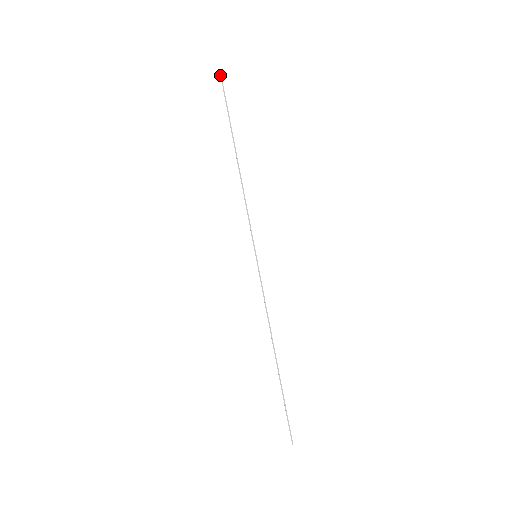
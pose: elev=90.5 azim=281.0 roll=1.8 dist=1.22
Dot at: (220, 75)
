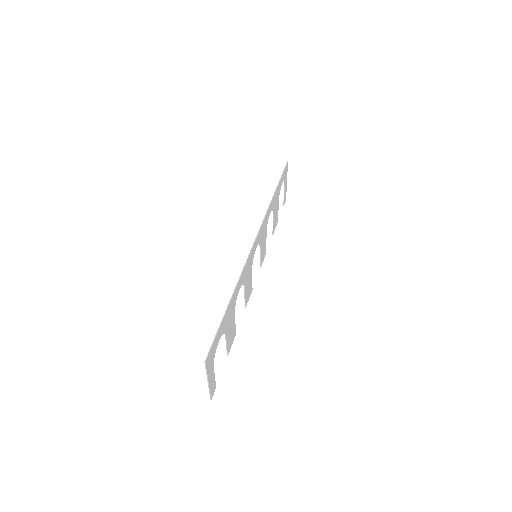
Dot at: (287, 163)
